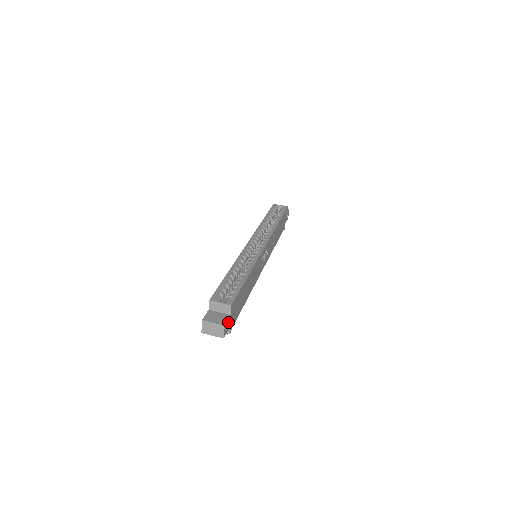
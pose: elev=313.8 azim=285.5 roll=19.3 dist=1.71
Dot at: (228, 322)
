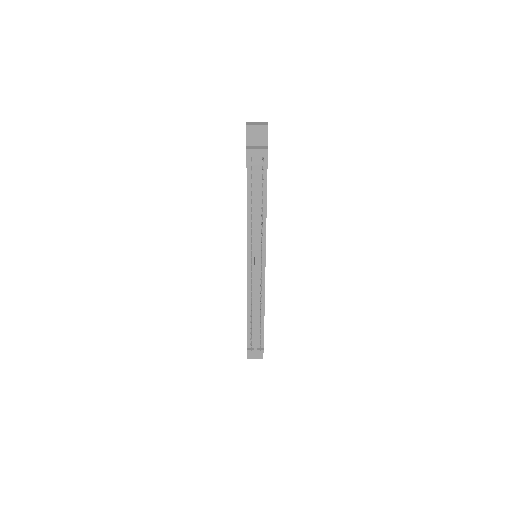
Dot at: occluded
